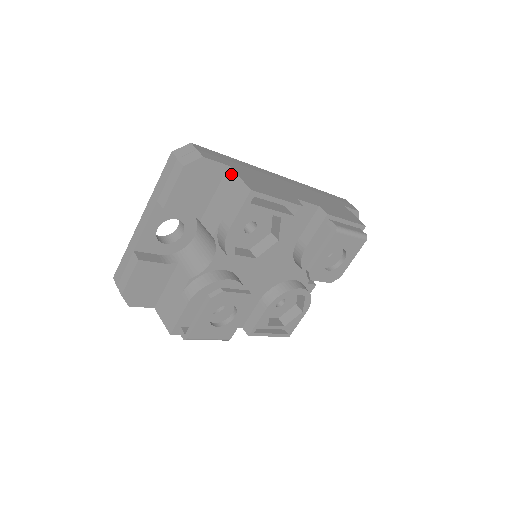
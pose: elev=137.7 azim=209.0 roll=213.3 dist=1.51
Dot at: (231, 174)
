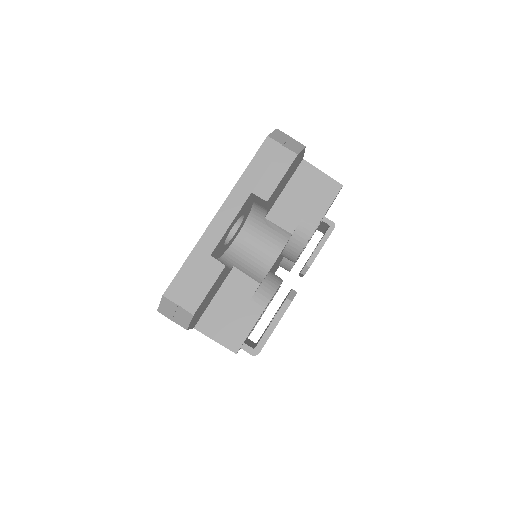
Dot at: (309, 168)
